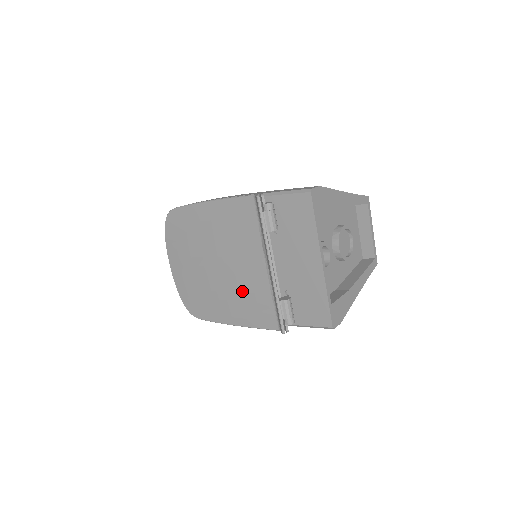
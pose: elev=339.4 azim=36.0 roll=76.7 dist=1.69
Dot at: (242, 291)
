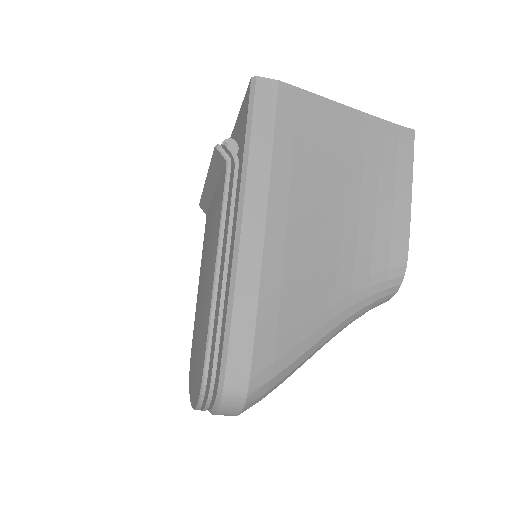
Dot at: (210, 241)
